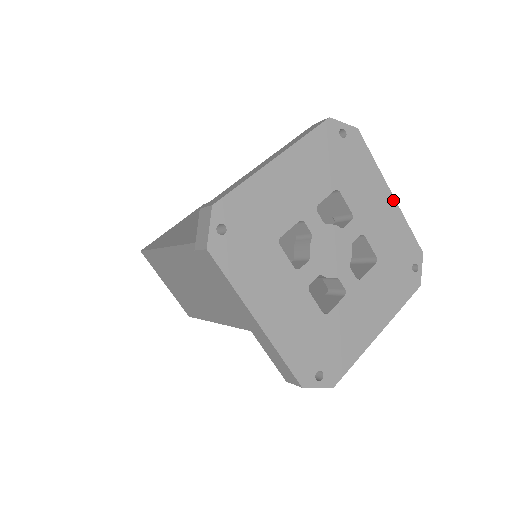
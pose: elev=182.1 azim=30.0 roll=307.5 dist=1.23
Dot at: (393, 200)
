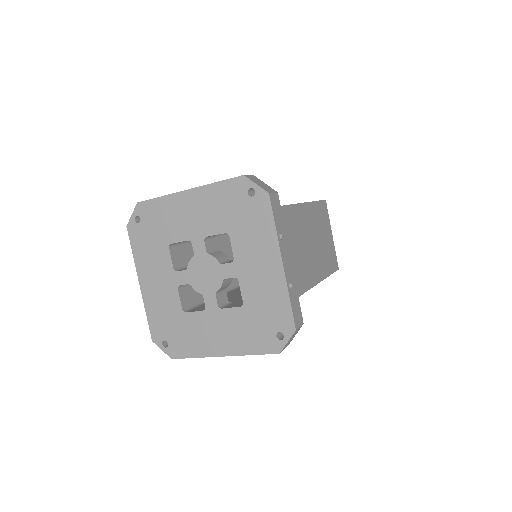
Dot at: (281, 269)
